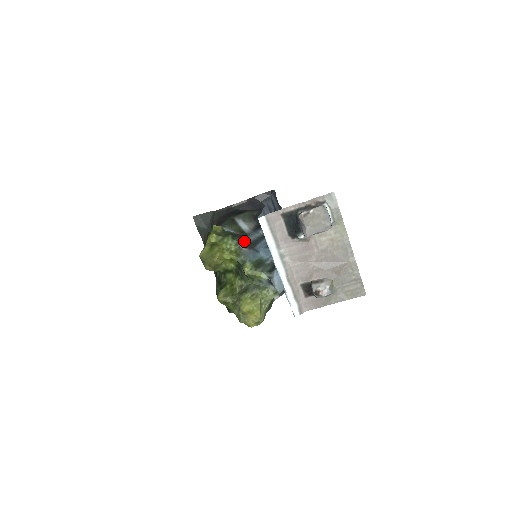
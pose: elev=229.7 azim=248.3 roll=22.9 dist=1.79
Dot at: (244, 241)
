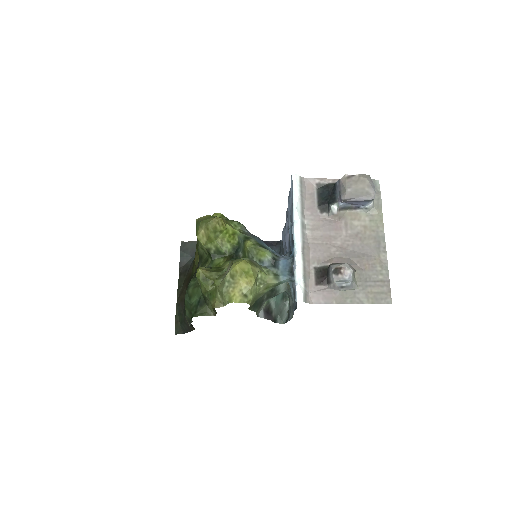
Dot at: occluded
